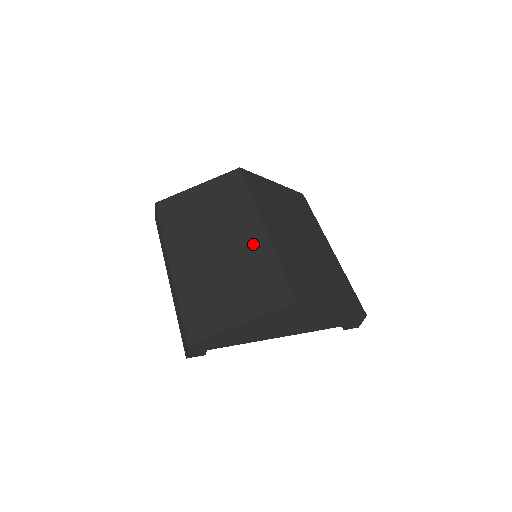
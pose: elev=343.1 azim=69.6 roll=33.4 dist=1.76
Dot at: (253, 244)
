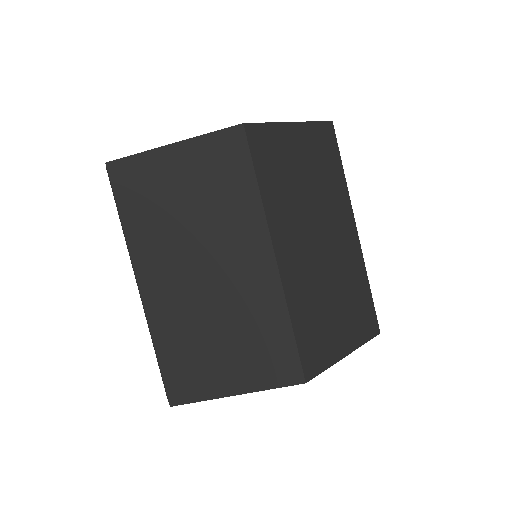
Dot at: (256, 283)
